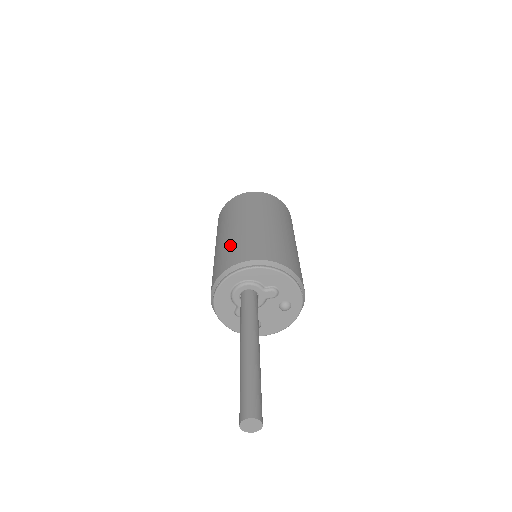
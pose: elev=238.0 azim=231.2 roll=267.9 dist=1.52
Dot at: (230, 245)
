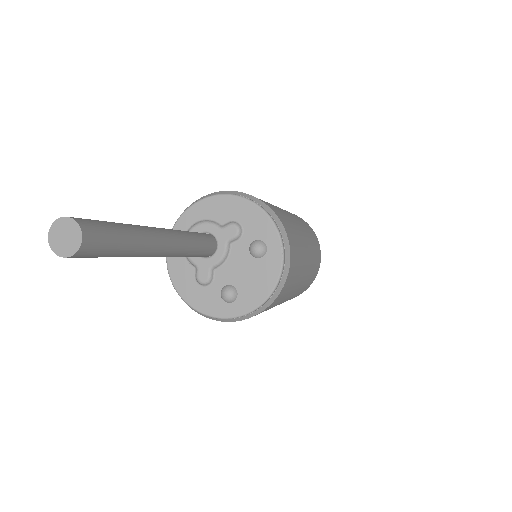
Dot at: occluded
